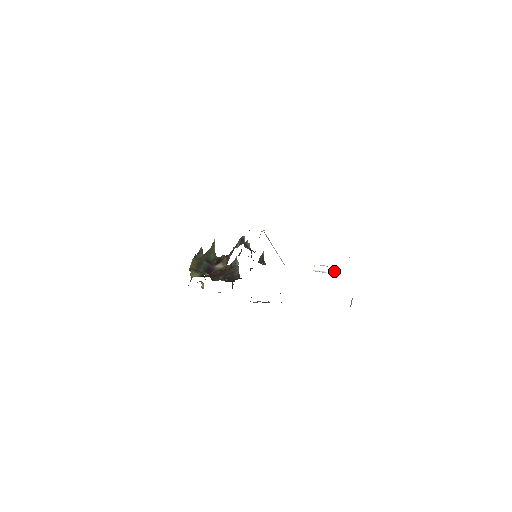
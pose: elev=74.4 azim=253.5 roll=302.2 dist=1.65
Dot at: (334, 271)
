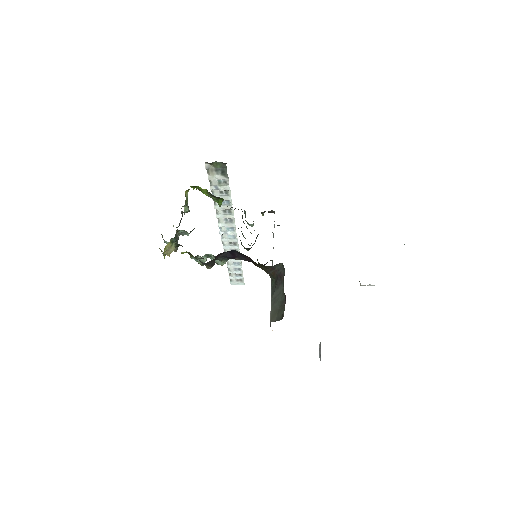
Dot at: occluded
